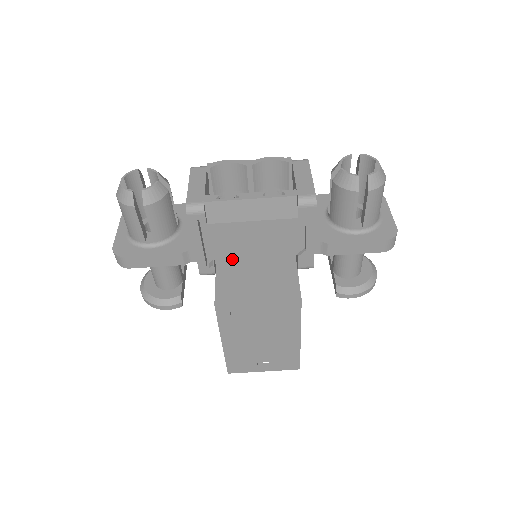
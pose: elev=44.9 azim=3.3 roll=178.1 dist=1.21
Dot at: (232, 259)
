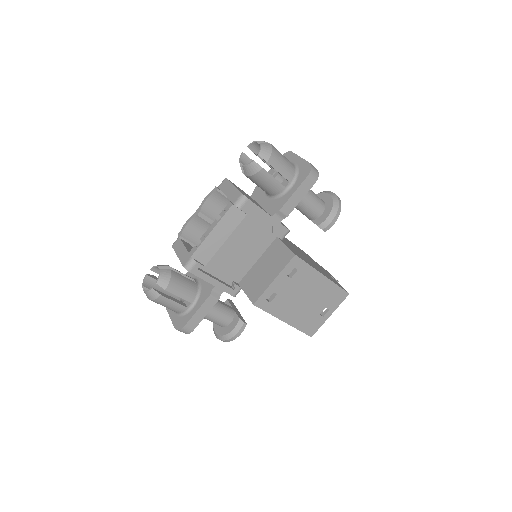
Dot at: (242, 271)
